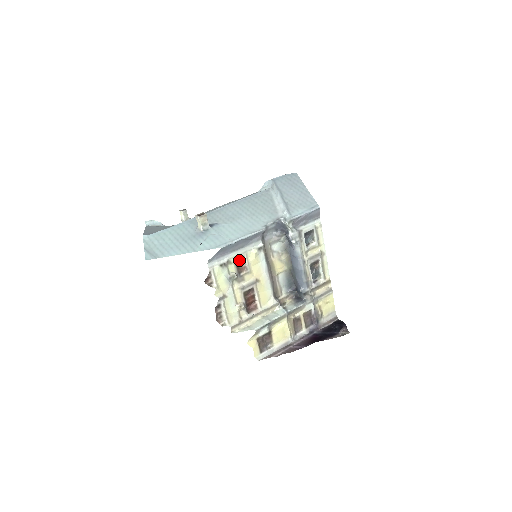
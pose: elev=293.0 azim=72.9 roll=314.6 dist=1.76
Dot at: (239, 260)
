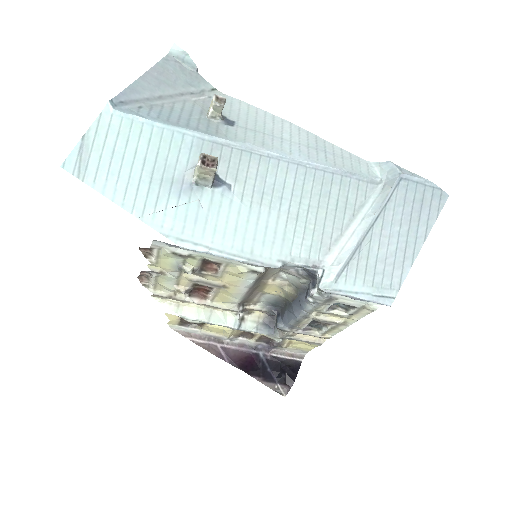
Dot at: (211, 261)
